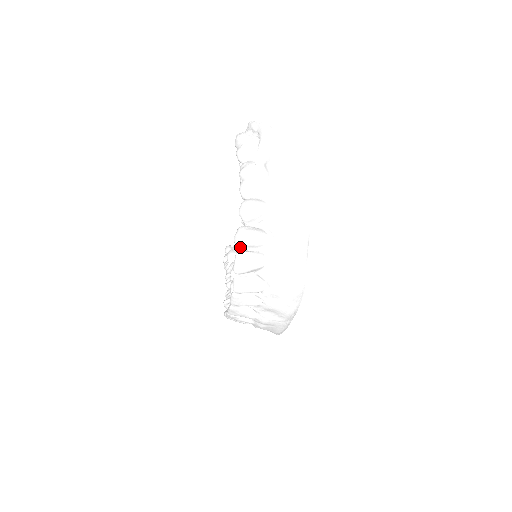
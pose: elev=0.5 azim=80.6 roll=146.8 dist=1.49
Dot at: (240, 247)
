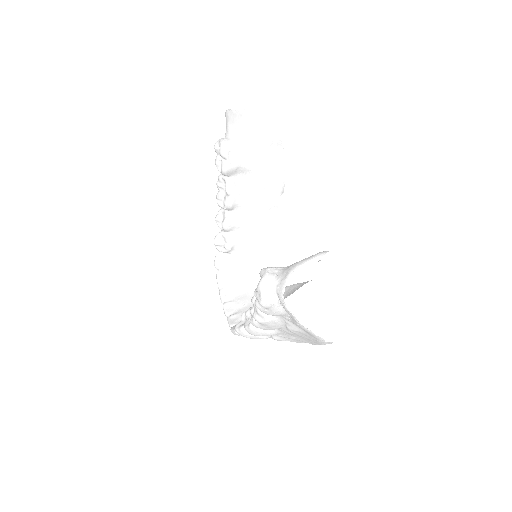
Dot at: occluded
